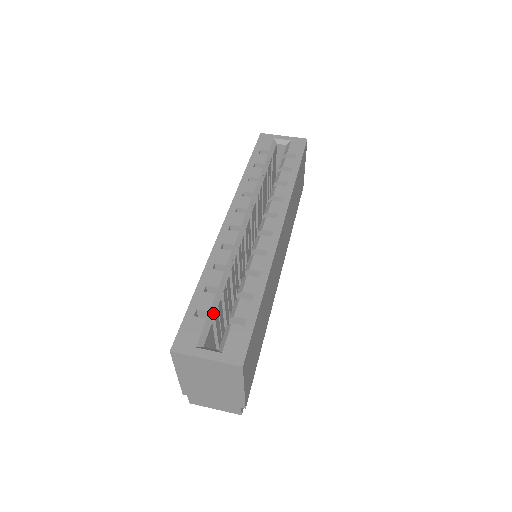
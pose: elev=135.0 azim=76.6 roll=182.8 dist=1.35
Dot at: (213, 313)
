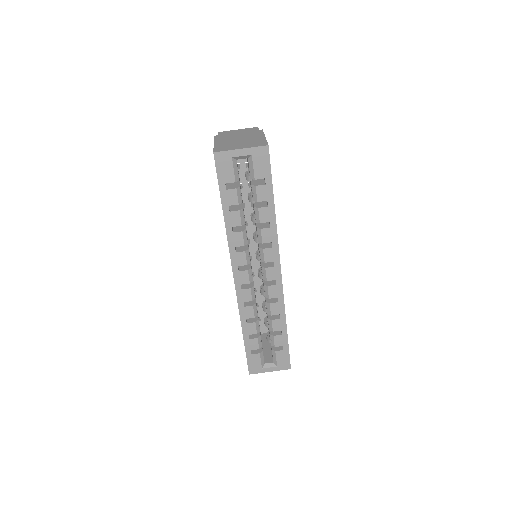
Dot at: occluded
